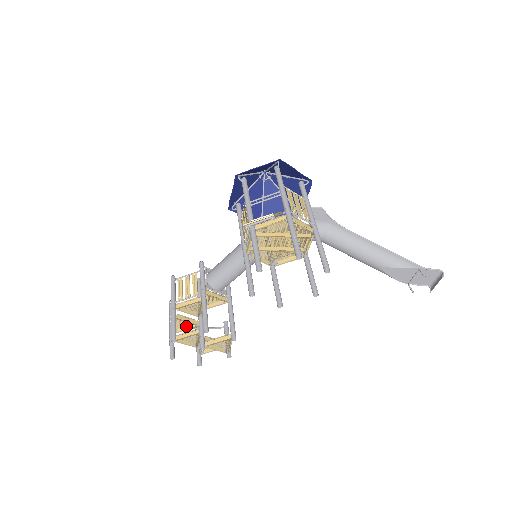
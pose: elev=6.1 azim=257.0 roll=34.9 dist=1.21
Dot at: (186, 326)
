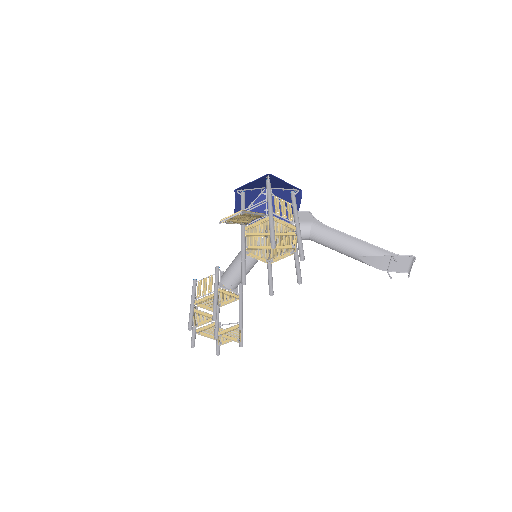
Dot at: (205, 320)
